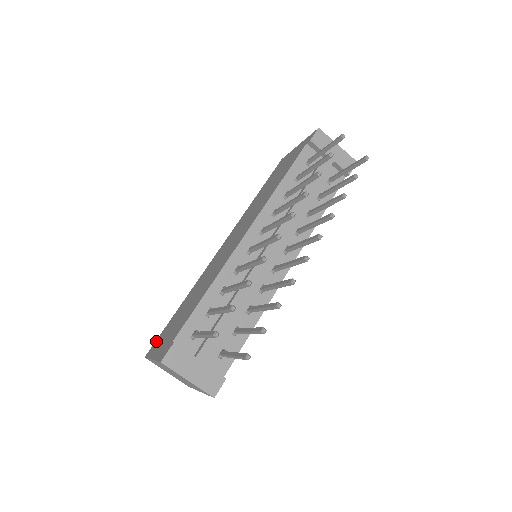
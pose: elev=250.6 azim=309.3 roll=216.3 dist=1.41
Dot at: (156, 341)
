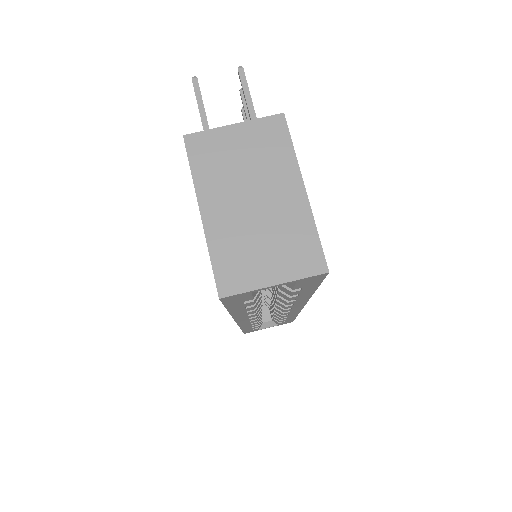
Dot at: occluded
